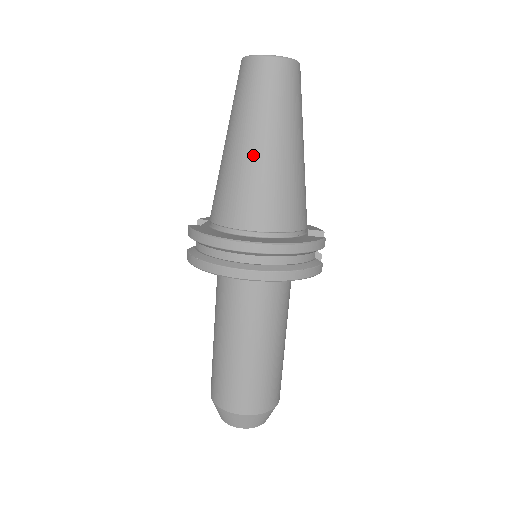
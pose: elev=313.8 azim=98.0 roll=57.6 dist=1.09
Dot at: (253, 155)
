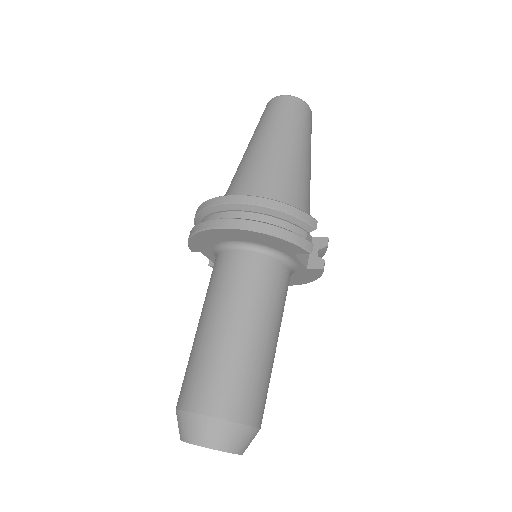
Dot at: (256, 151)
